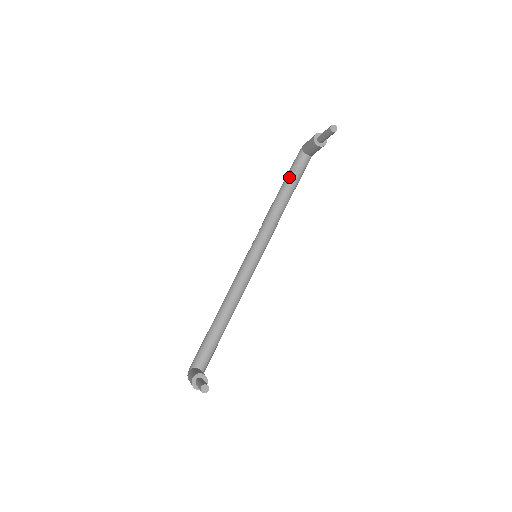
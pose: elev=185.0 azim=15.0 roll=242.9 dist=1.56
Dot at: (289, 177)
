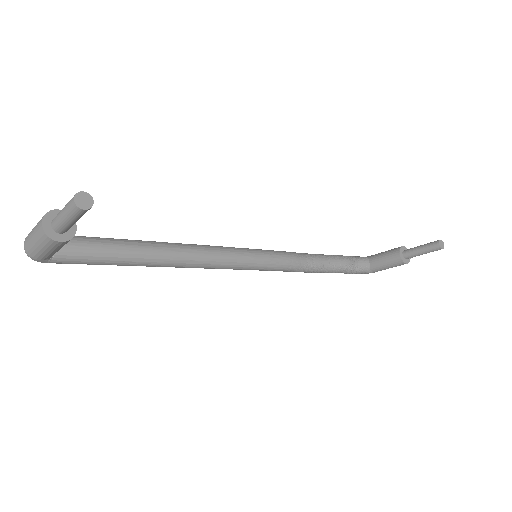
Dot at: (342, 256)
